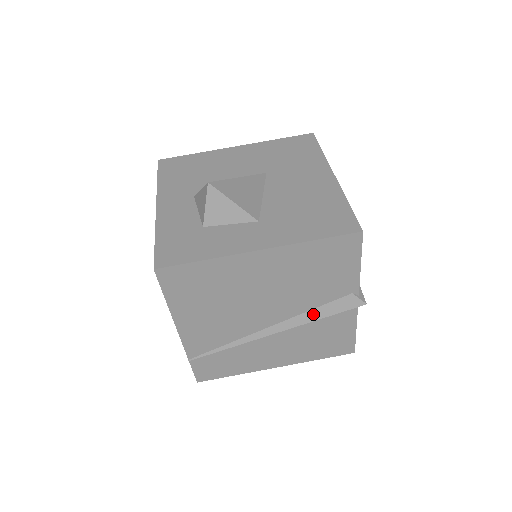
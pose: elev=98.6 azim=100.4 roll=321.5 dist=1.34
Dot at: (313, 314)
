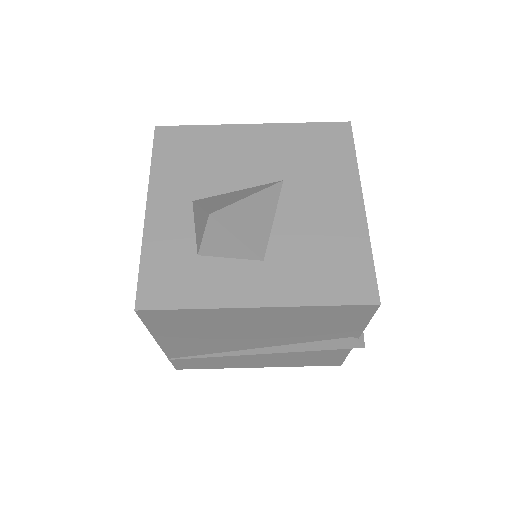
Dot at: (306, 346)
